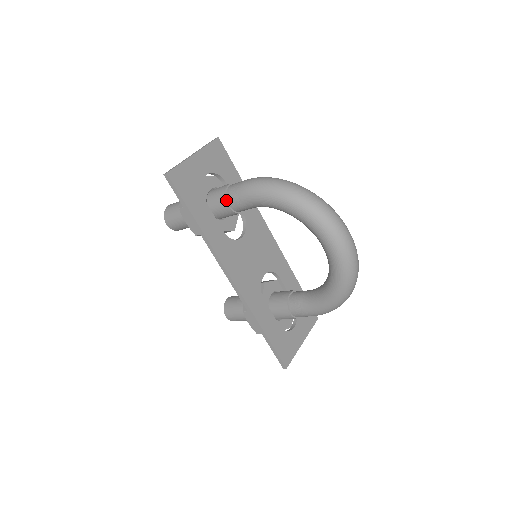
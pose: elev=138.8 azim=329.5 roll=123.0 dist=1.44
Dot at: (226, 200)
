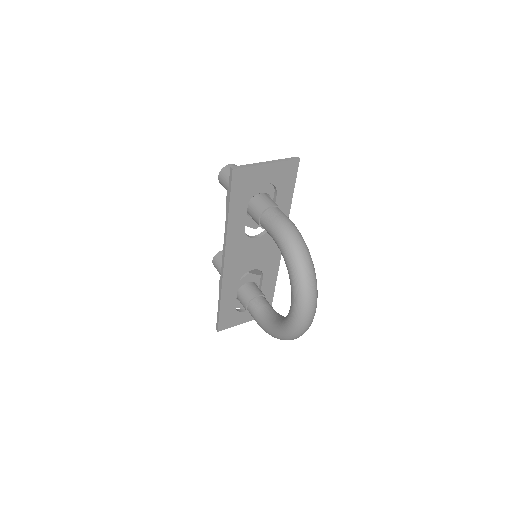
Dot at: (261, 216)
